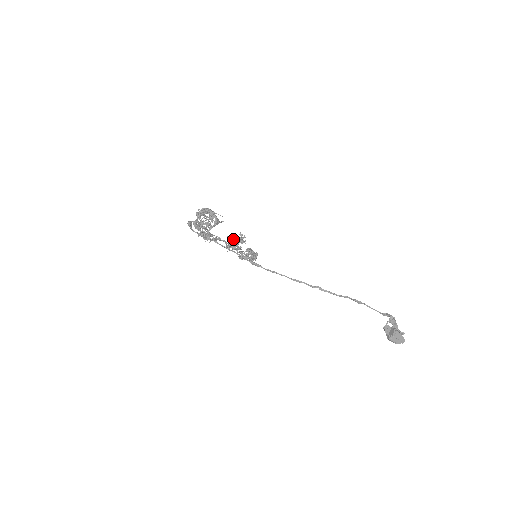
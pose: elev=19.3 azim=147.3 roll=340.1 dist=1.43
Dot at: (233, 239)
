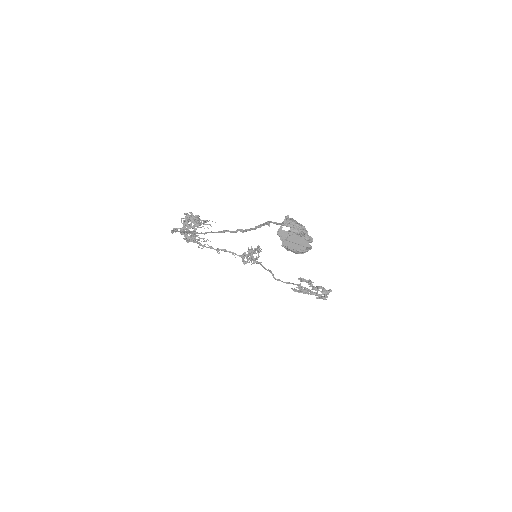
Dot at: (248, 253)
